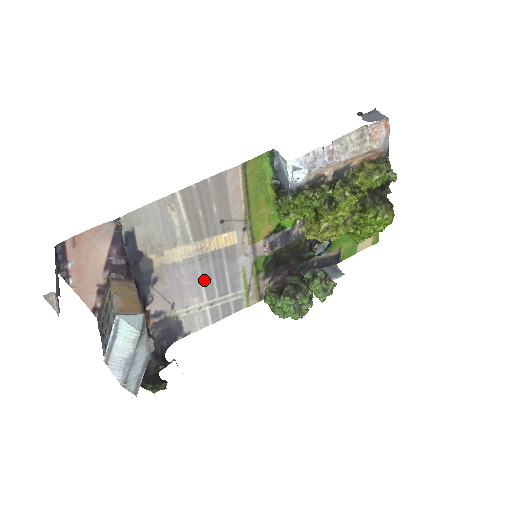
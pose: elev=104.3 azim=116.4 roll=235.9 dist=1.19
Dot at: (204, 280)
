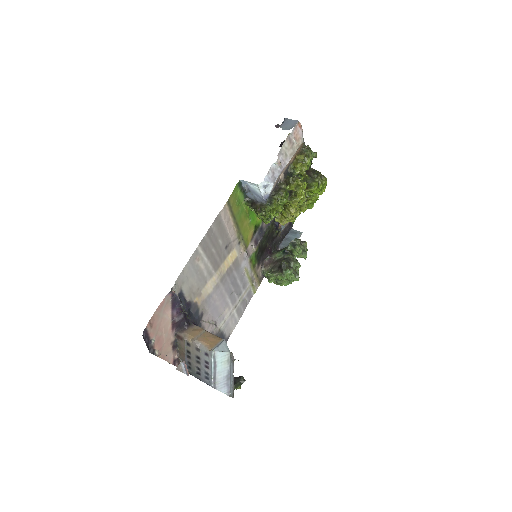
Dot at: (227, 294)
